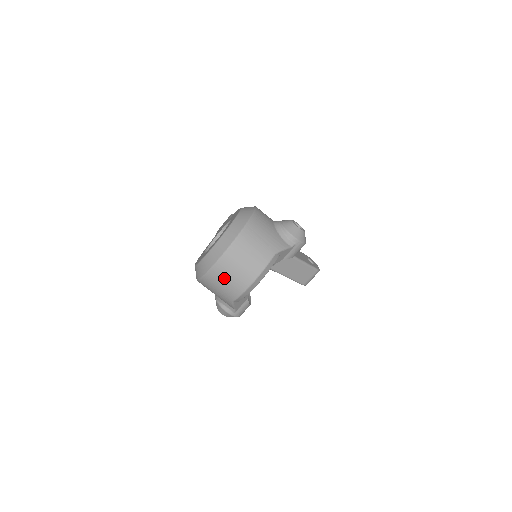
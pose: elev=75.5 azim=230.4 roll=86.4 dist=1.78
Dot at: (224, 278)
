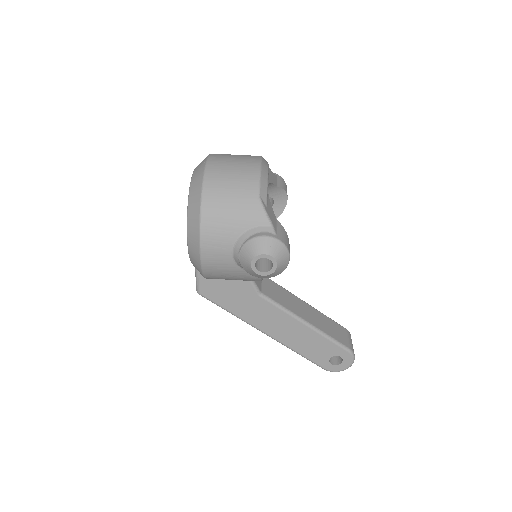
Dot at: (227, 171)
